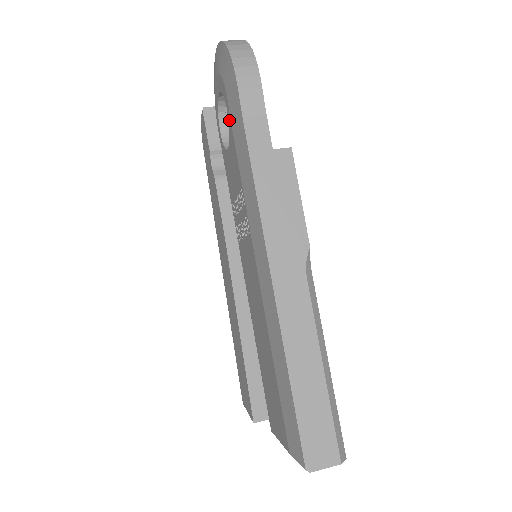
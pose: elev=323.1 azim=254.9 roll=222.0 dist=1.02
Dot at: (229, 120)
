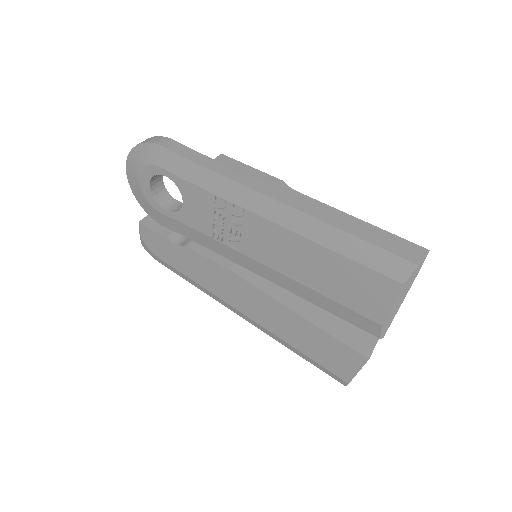
Dot at: (172, 178)
